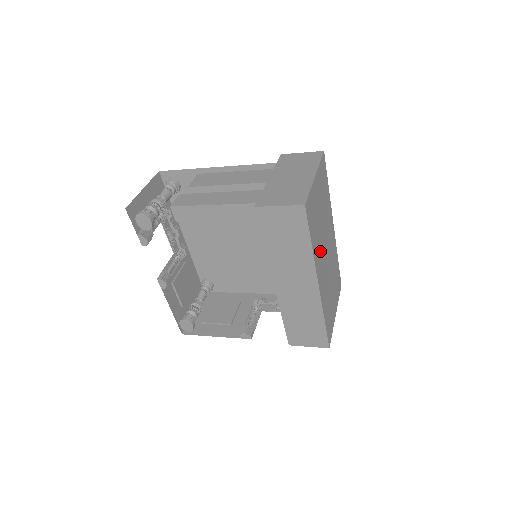
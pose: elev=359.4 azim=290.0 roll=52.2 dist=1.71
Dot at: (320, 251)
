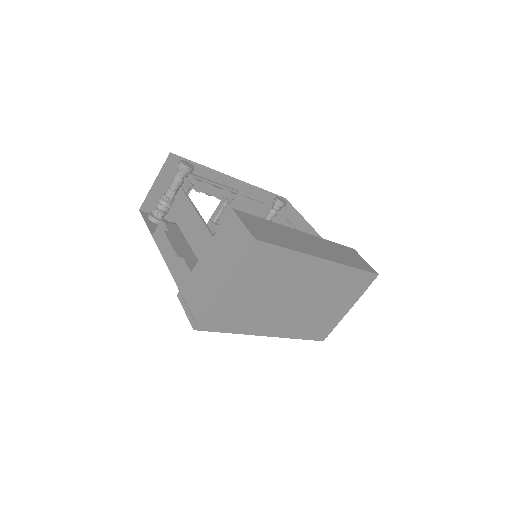
Dot at: (266, 315)
